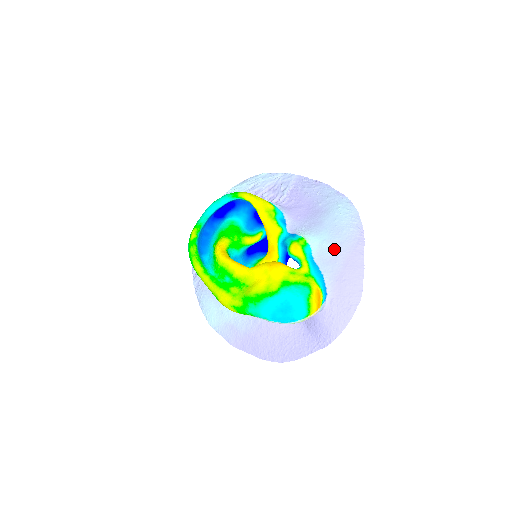
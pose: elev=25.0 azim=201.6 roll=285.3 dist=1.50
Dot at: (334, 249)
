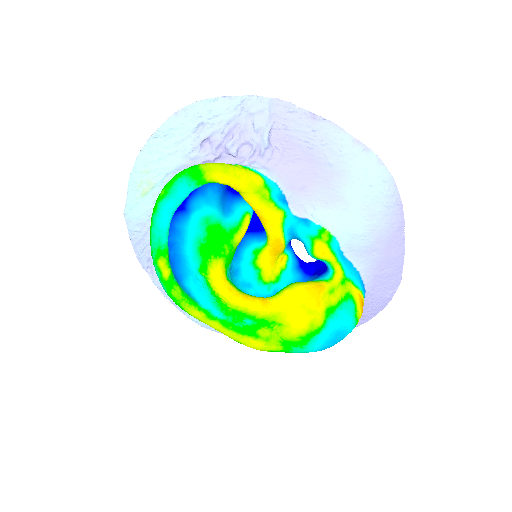
Dot at: (370, 239)
